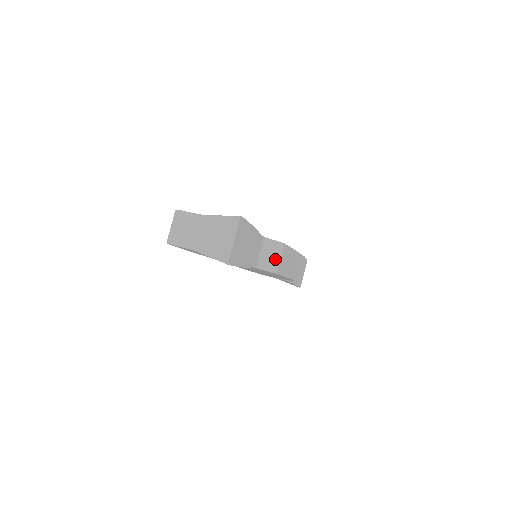
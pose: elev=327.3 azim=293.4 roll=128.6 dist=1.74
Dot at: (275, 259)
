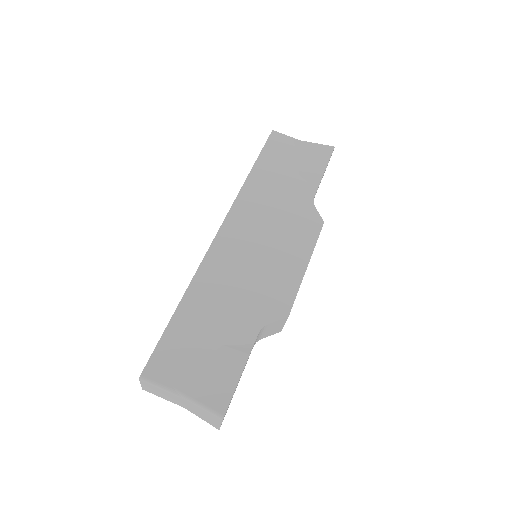
Dot at: (277, 328)
